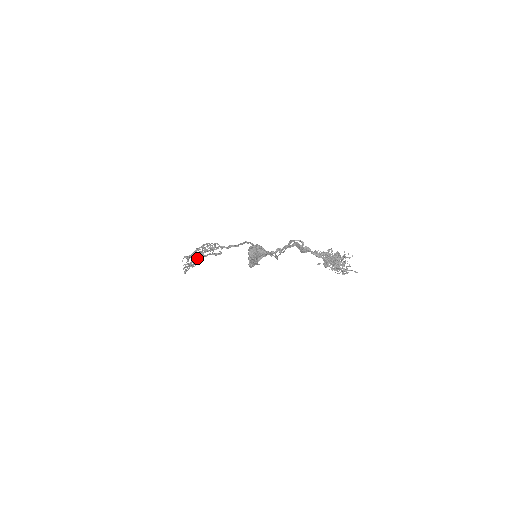
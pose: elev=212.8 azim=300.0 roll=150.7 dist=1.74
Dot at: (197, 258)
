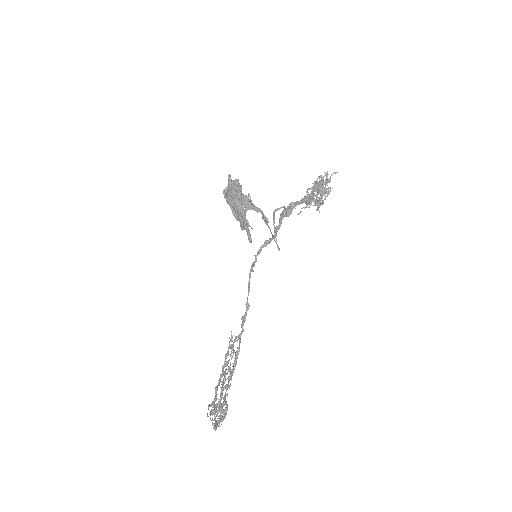
Dot at: occluded
